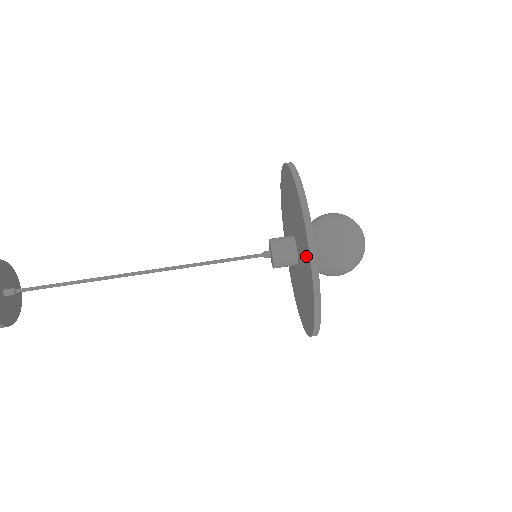
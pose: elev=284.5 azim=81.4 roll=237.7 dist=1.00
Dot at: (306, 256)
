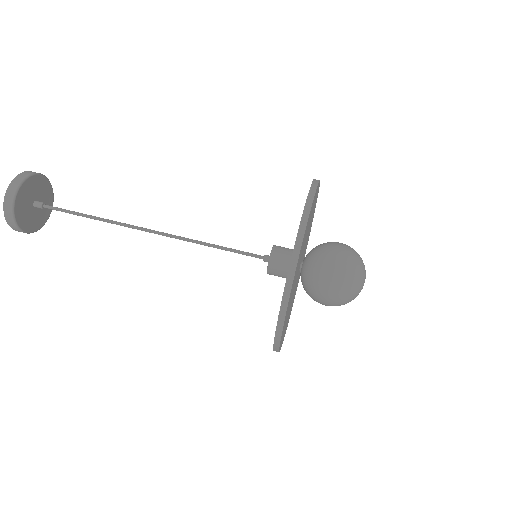
Dot at: occluded
